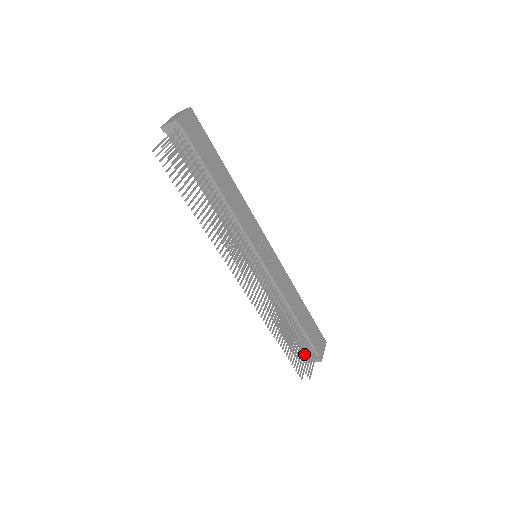
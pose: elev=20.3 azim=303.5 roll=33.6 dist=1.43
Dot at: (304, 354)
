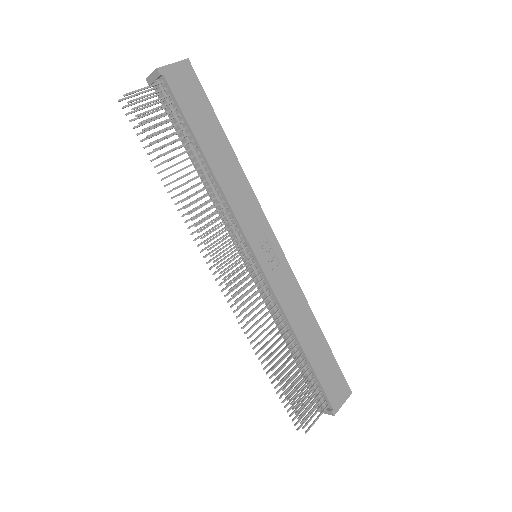
Dot at: occluded
